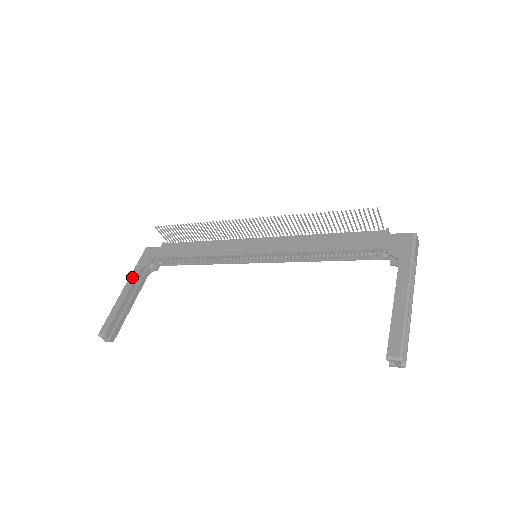
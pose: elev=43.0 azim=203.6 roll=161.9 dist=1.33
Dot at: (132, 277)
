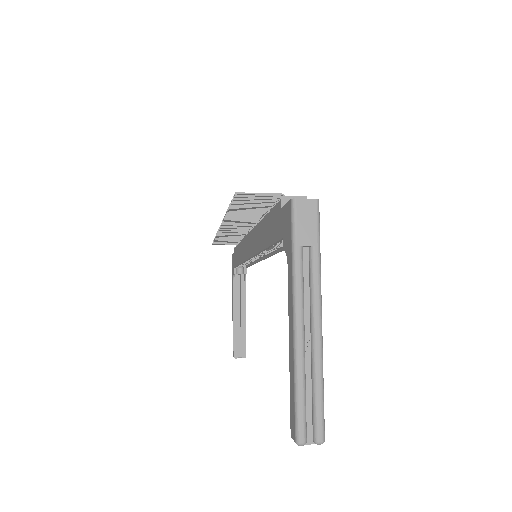
Dot at: (232, 292)
